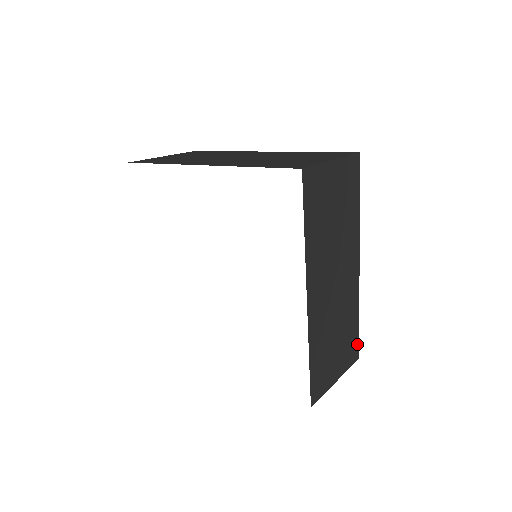
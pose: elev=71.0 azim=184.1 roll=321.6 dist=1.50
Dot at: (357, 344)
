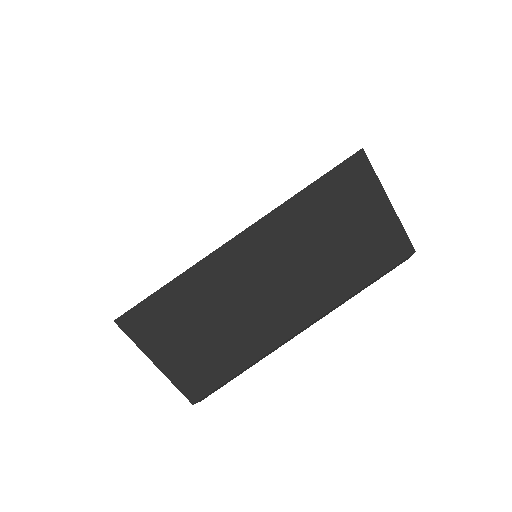
Dot at: (209, 388)
